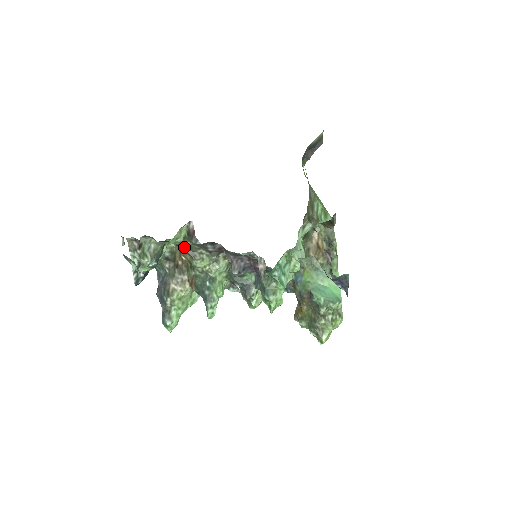
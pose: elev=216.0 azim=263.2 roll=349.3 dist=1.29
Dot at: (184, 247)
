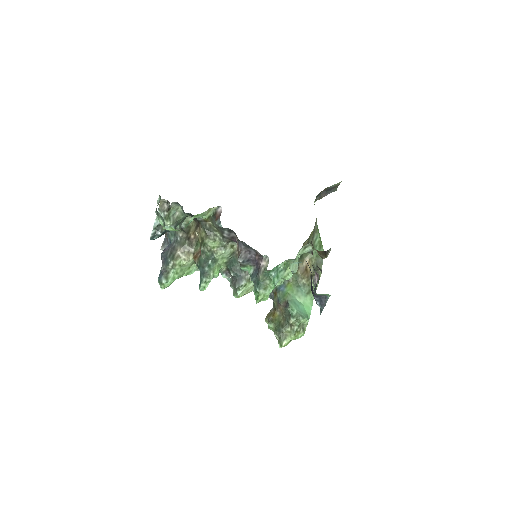
Dot at: (204, 225)
